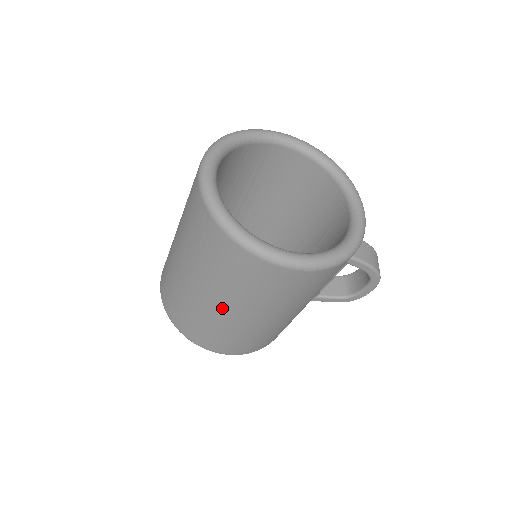
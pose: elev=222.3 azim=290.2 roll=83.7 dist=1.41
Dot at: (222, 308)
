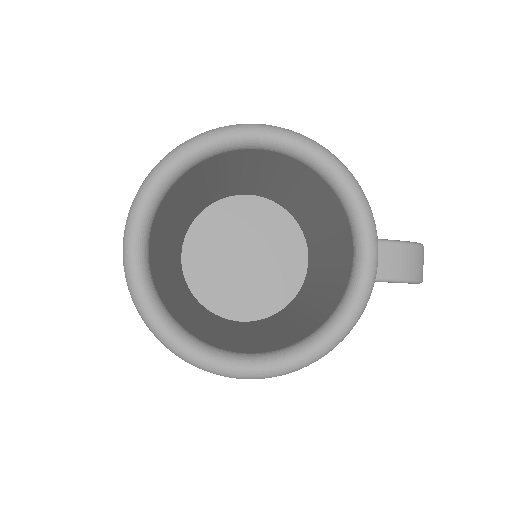
Dot at: occluded
